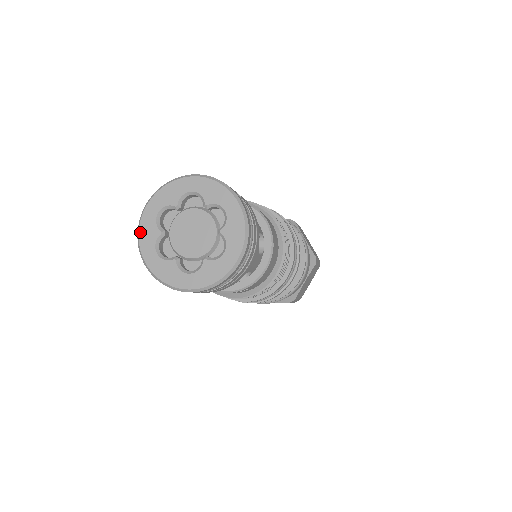
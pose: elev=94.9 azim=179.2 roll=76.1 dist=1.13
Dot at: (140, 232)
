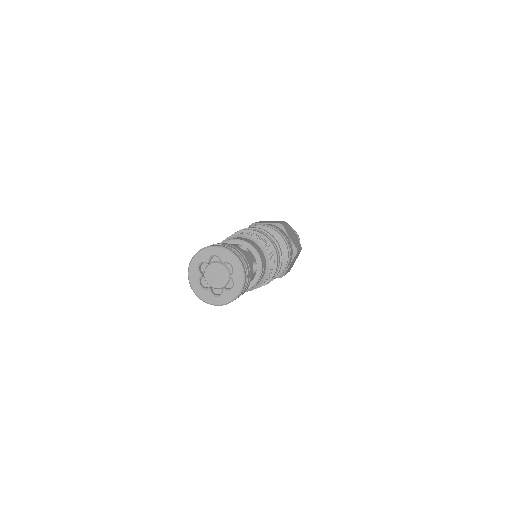
Dot at: (203, 299)
